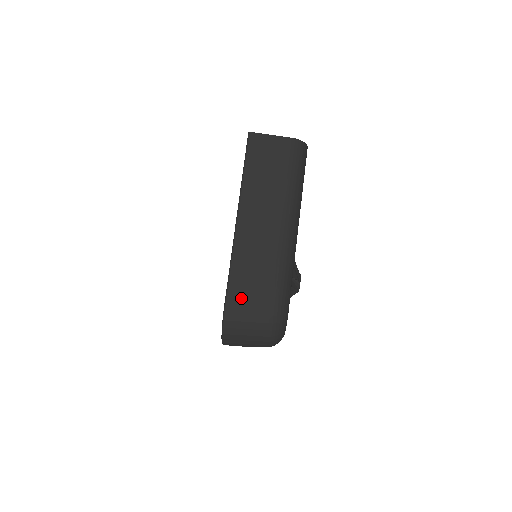
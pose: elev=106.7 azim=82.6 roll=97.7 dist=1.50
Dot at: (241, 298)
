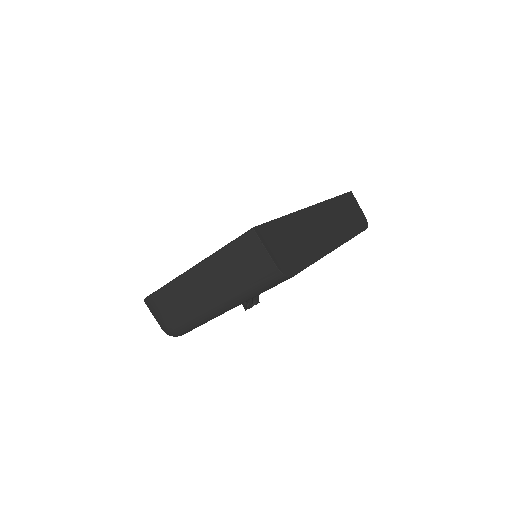
Dot at: (160, 303)
